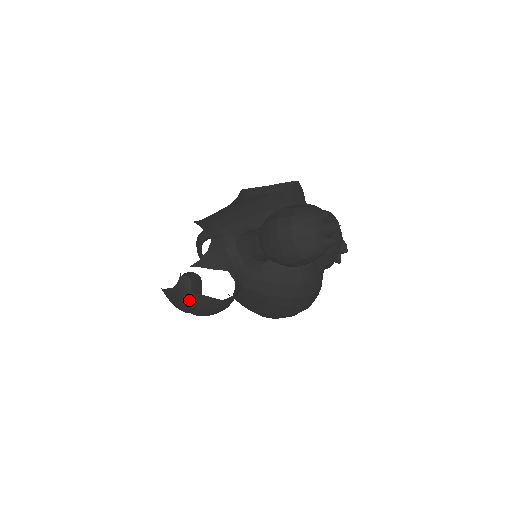
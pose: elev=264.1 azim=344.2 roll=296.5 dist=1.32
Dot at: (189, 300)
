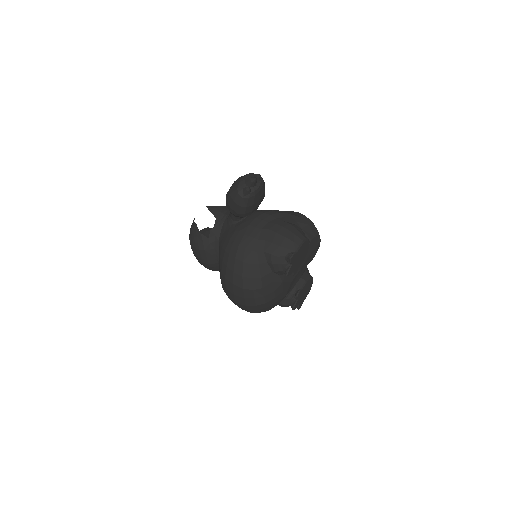
Dot at: (191, 227)
